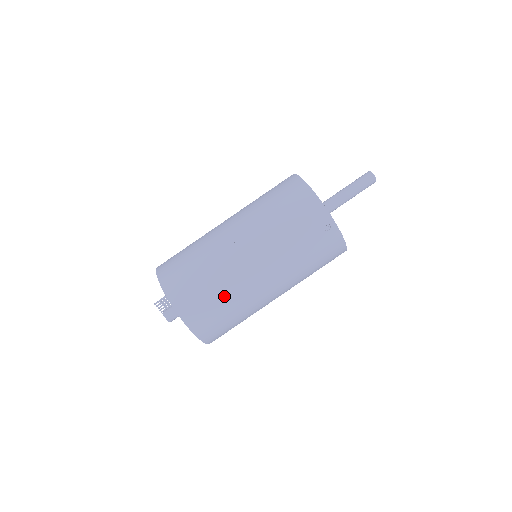
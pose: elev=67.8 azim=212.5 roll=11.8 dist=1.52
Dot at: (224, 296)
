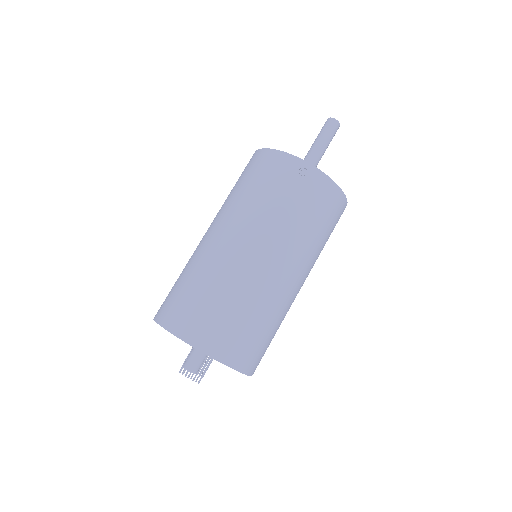
Dot at: (228, 297)
